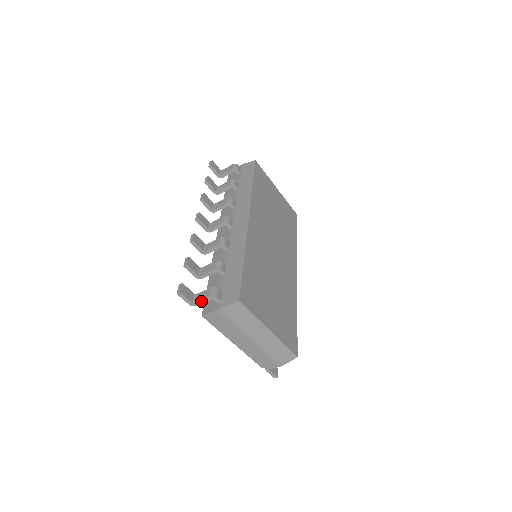
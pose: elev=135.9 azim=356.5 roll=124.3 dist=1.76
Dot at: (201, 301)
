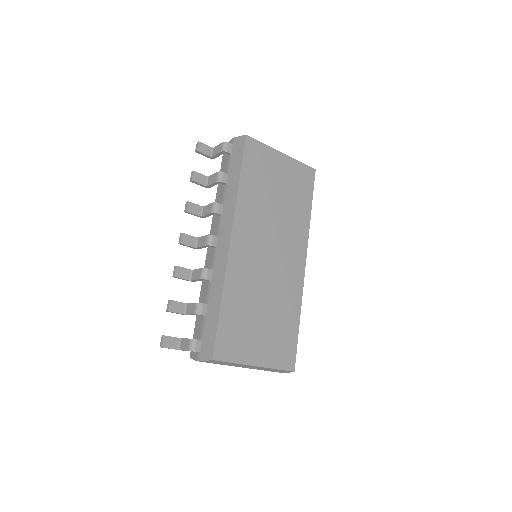
Dot at: (184, 350)
